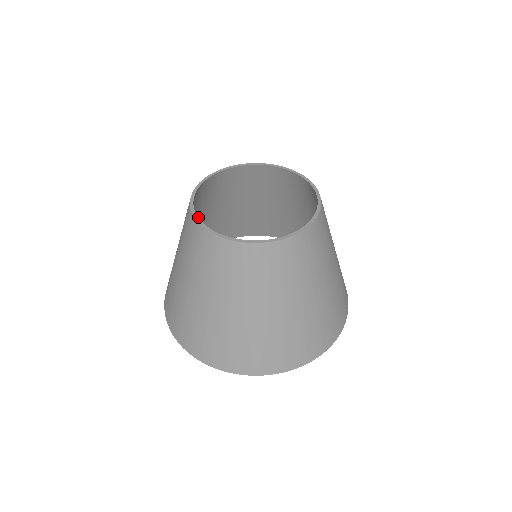
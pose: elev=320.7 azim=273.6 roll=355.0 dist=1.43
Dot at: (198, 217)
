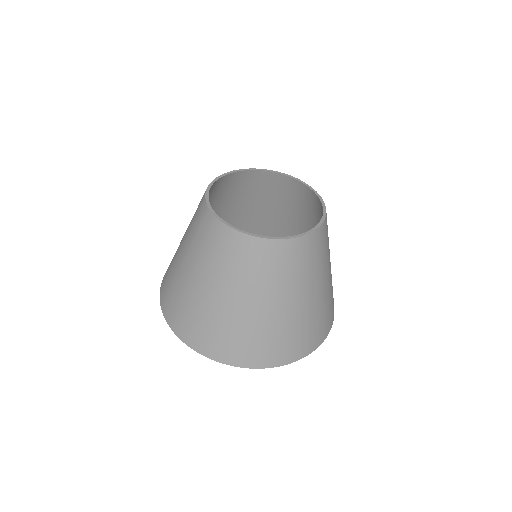
Dot at: occluded
